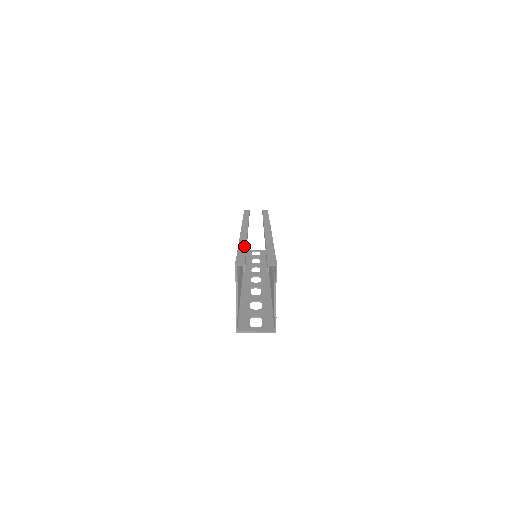
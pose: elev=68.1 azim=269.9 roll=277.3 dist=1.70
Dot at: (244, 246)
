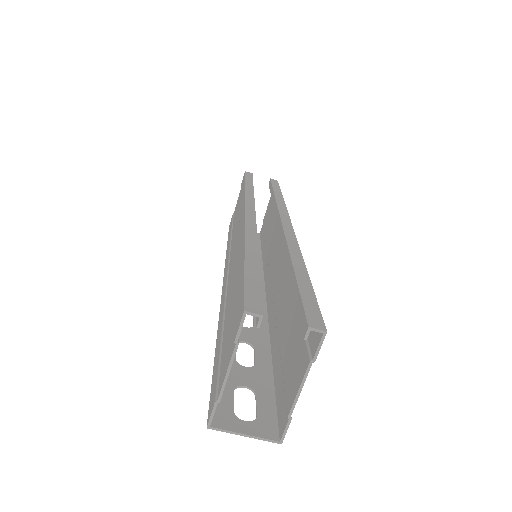
Dot at: (255, 254)
